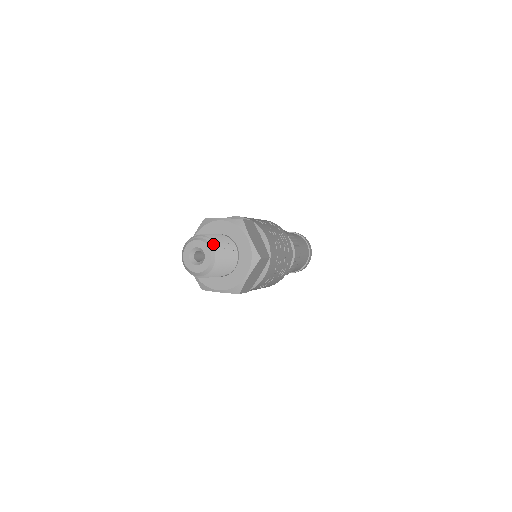
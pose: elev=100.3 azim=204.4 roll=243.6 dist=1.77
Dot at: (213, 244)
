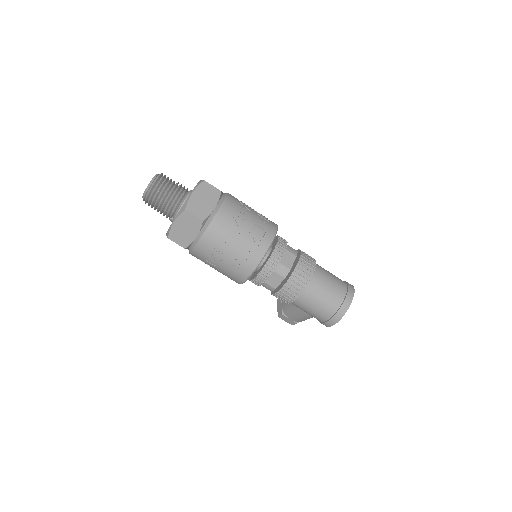
Dot at: (157, 178)
